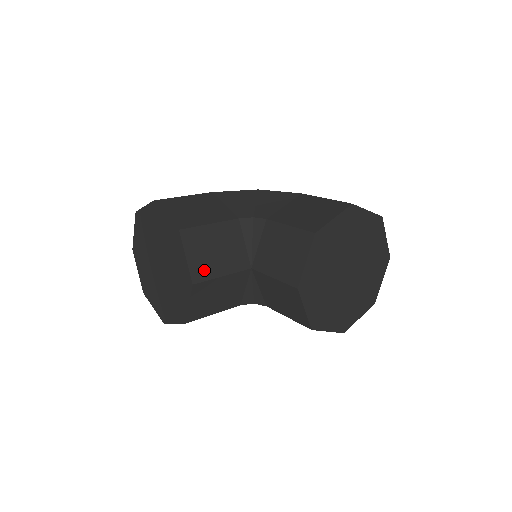
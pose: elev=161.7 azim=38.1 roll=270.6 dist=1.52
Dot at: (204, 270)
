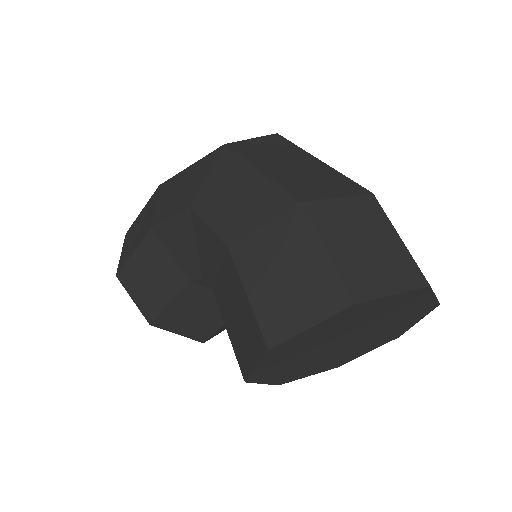
Dot at: (202, 331)
